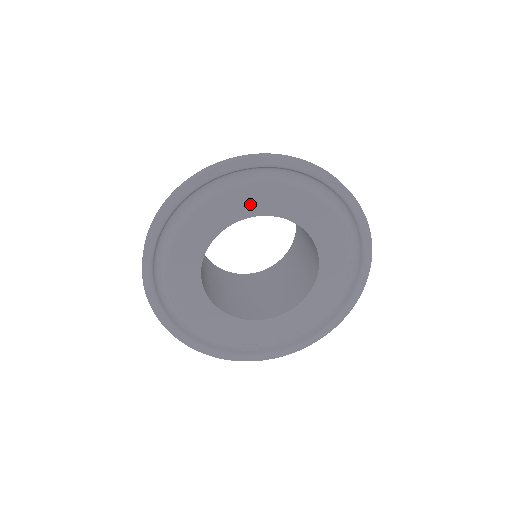
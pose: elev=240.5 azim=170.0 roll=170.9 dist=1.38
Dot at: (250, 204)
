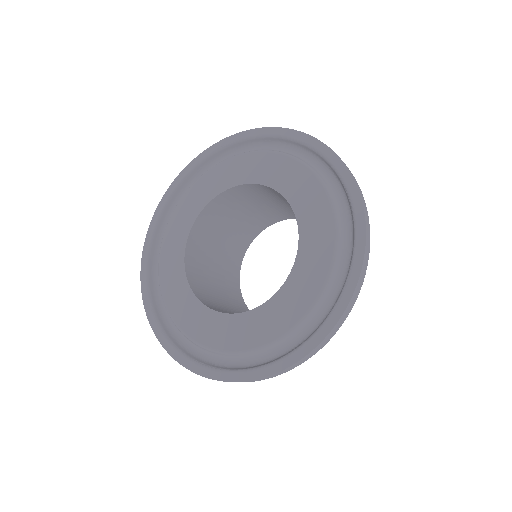
Dot at: (251, 170)
